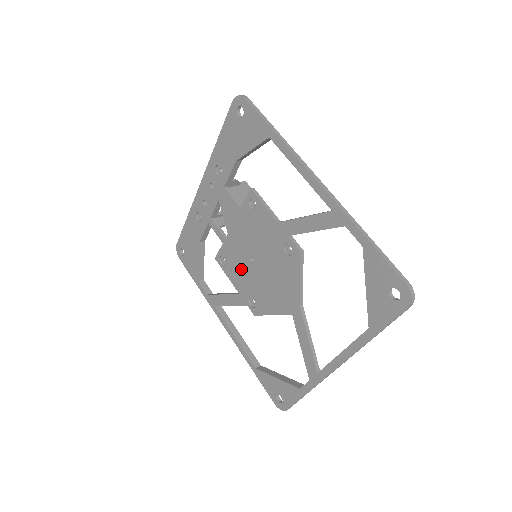
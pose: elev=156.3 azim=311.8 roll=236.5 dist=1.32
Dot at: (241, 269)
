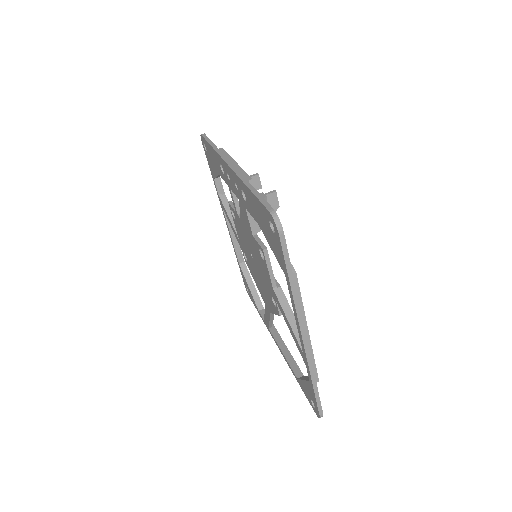
Dot at: (244, 241)
